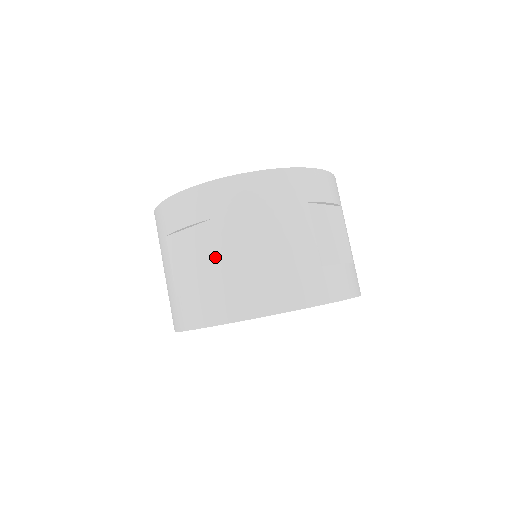
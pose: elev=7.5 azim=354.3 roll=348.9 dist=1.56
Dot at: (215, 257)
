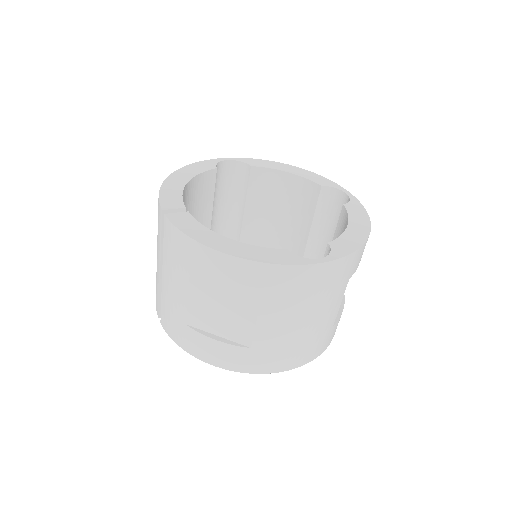
Dot at: (251, 326)
